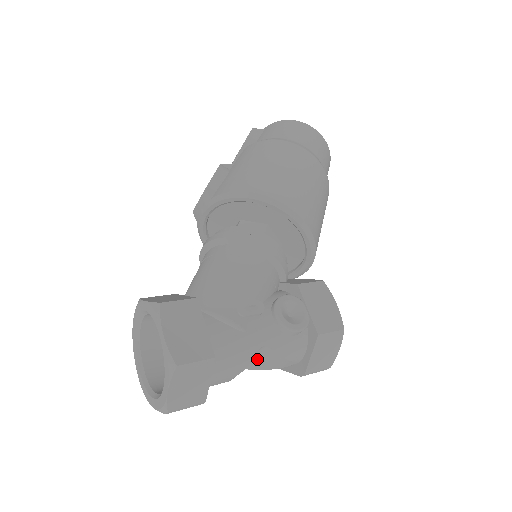
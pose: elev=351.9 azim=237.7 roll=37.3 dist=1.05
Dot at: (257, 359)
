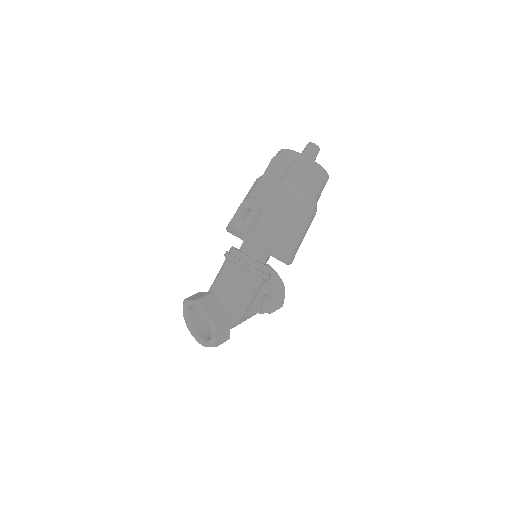
Dot at: occluded
